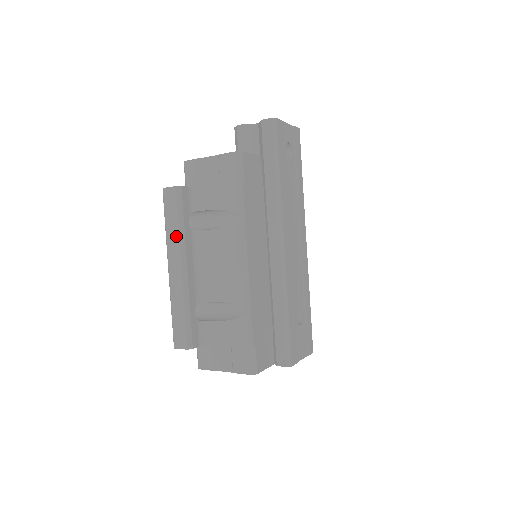
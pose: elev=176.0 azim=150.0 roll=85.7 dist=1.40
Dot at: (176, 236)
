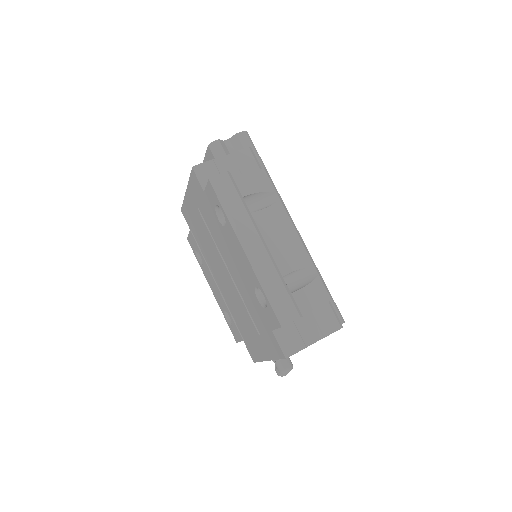
Dot at: (245, 215)
